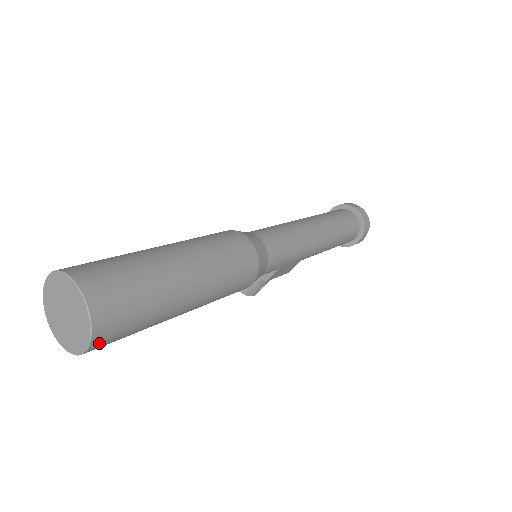
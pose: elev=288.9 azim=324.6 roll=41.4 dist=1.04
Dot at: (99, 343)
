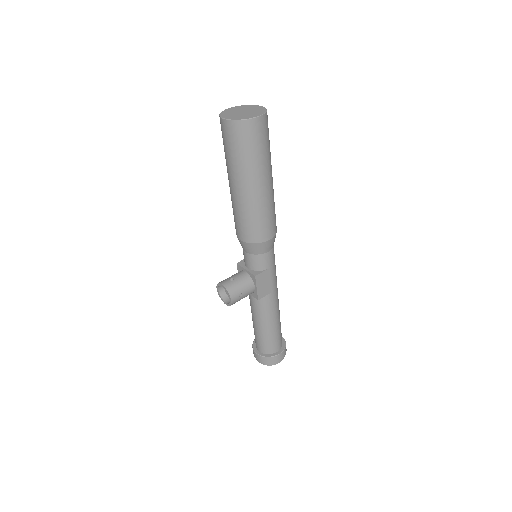
Dot at: (260, 123)
